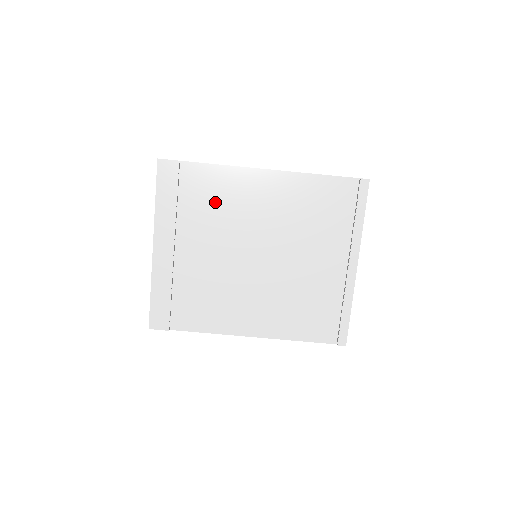
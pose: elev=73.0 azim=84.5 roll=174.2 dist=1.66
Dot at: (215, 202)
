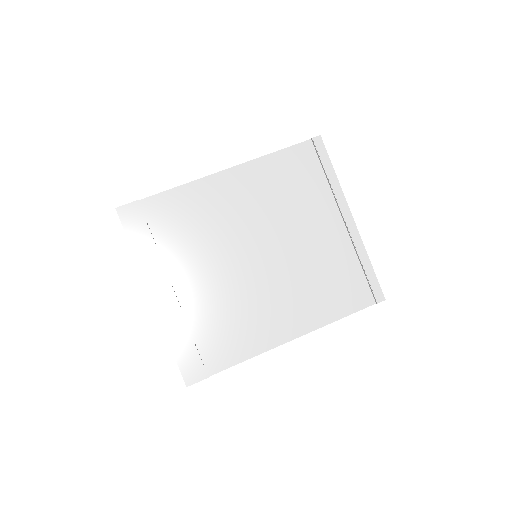
Dot at: (191, 223)
